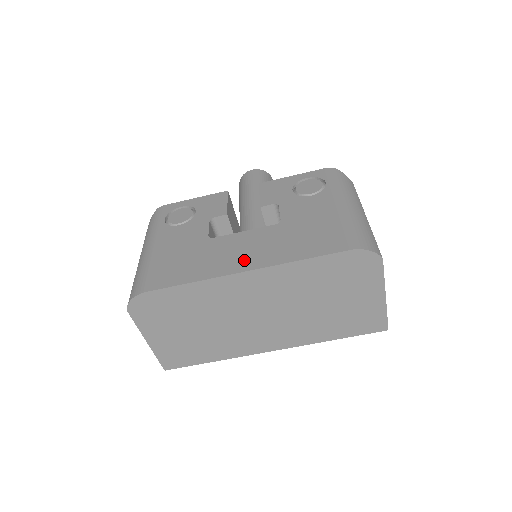
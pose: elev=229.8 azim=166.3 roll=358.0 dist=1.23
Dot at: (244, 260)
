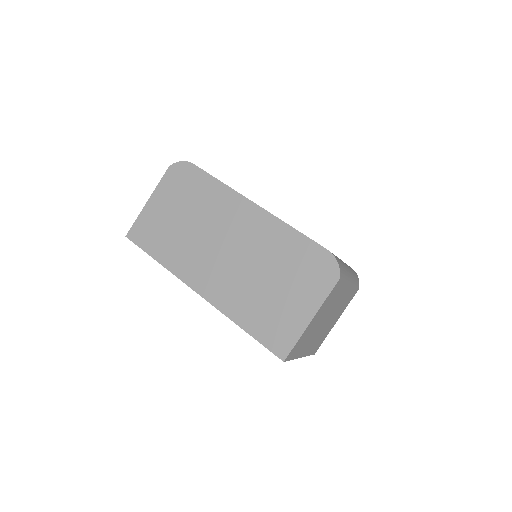
Dot at: occluded
